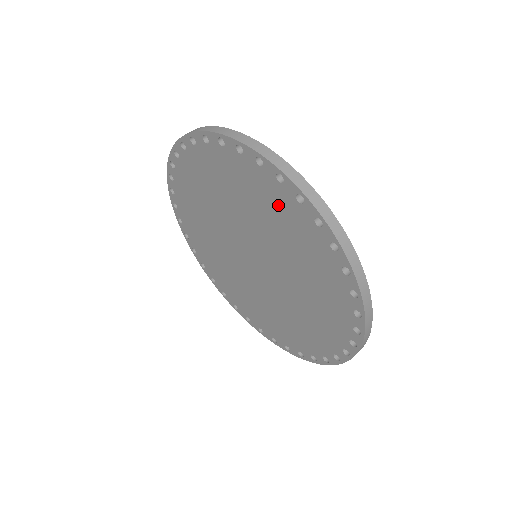
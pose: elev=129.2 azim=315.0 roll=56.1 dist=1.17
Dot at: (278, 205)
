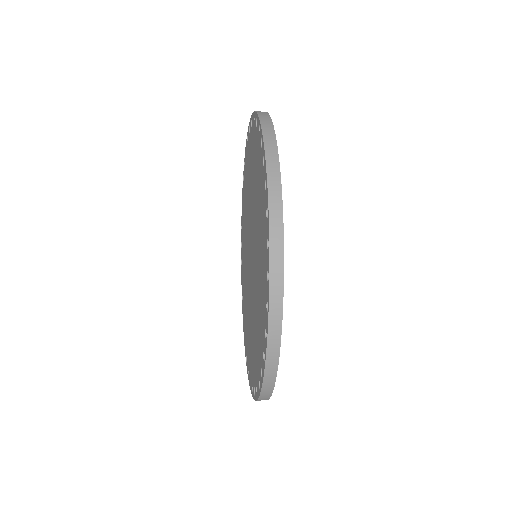
Dot at: (252, 151)
